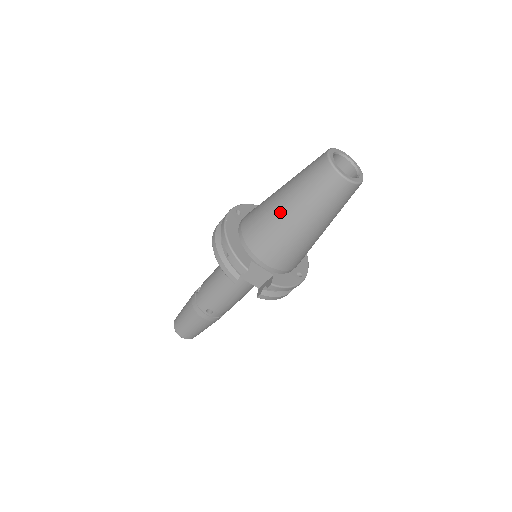
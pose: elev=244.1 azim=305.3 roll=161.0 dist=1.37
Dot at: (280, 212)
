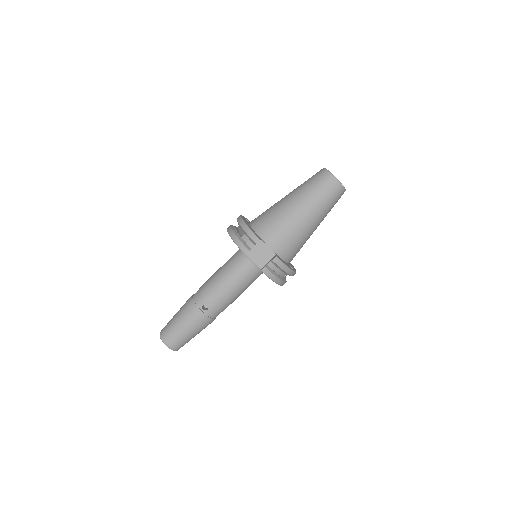
Dot at: (288, 203)
